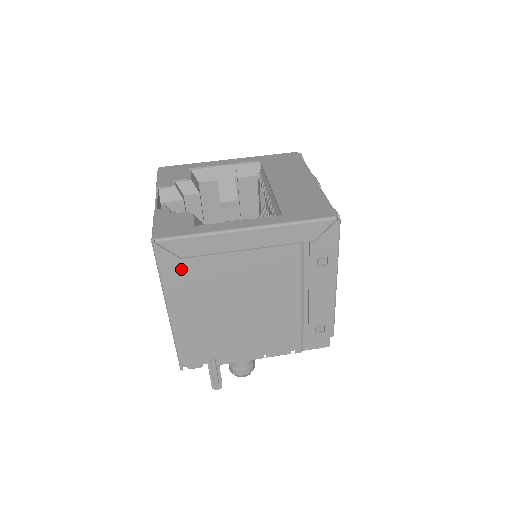
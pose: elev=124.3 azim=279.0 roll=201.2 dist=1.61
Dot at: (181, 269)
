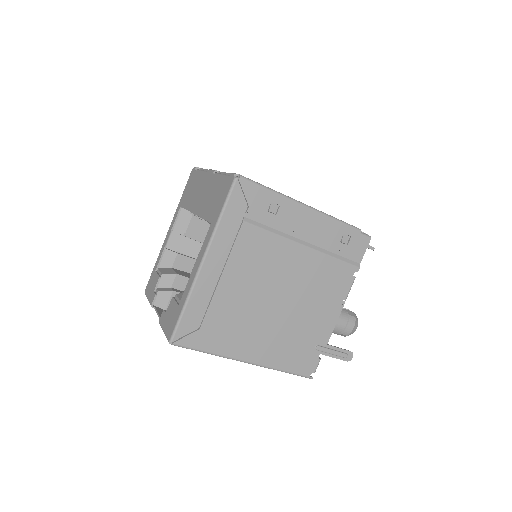
Dot at: (210, 333)
